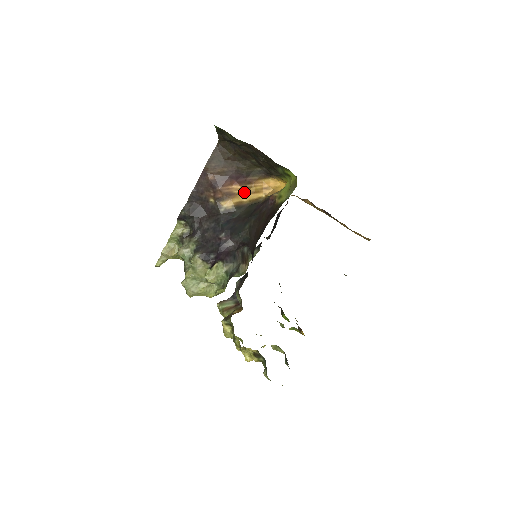
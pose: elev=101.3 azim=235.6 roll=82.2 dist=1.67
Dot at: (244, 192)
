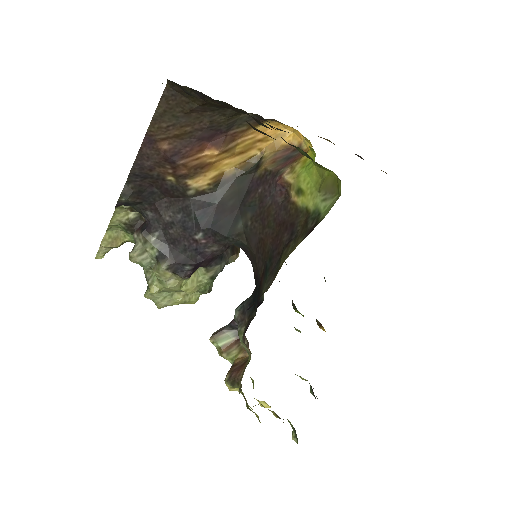
Dot at: (225, 157)
